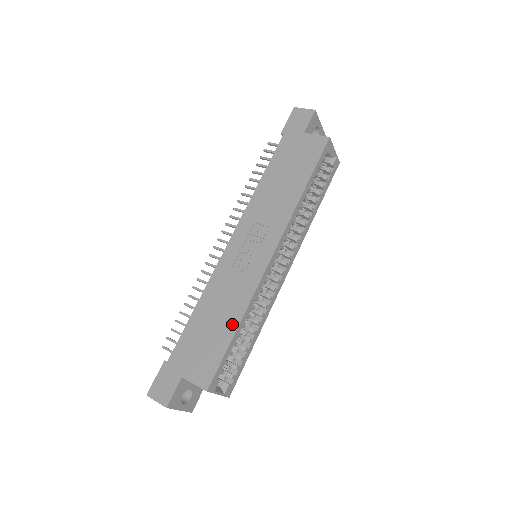
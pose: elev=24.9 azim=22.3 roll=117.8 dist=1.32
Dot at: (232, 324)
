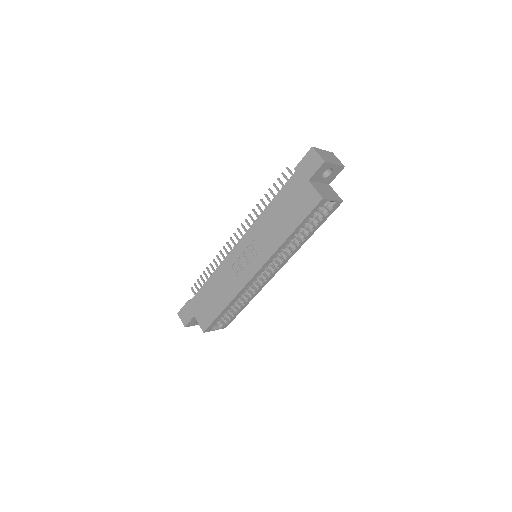
Dot at: (223, 303)
